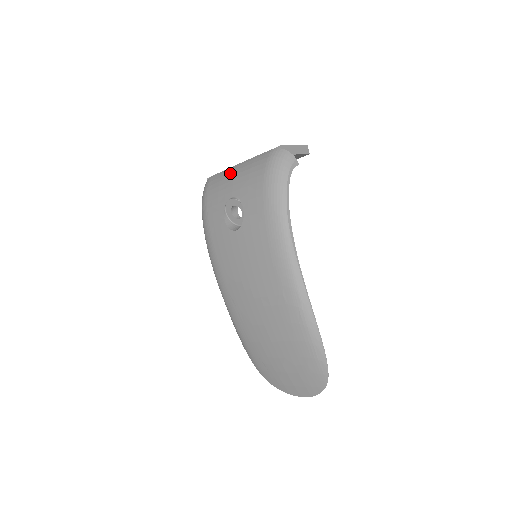
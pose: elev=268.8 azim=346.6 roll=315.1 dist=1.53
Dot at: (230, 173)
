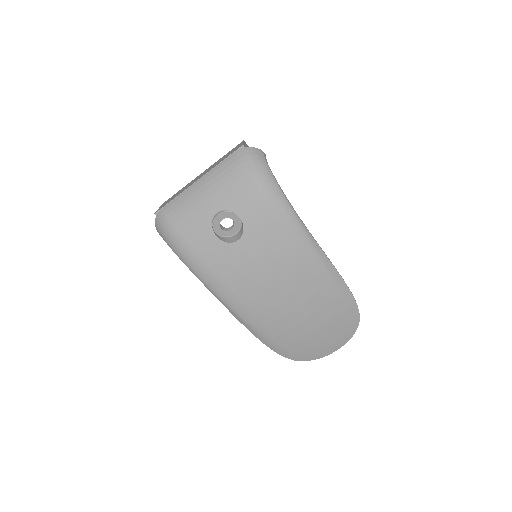
Dot at: (194, 193)
